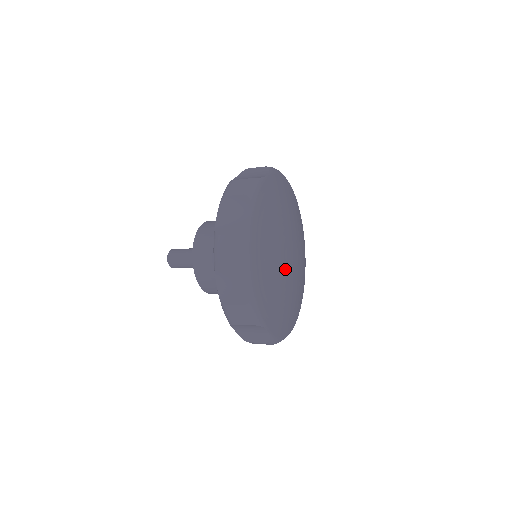
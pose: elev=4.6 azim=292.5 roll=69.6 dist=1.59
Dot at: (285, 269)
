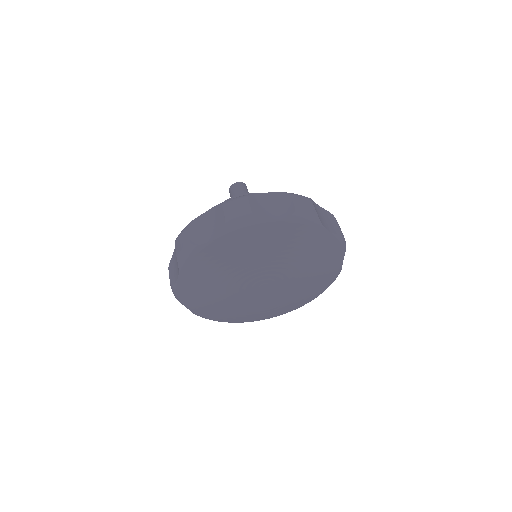
Dot at: (259, 301)
